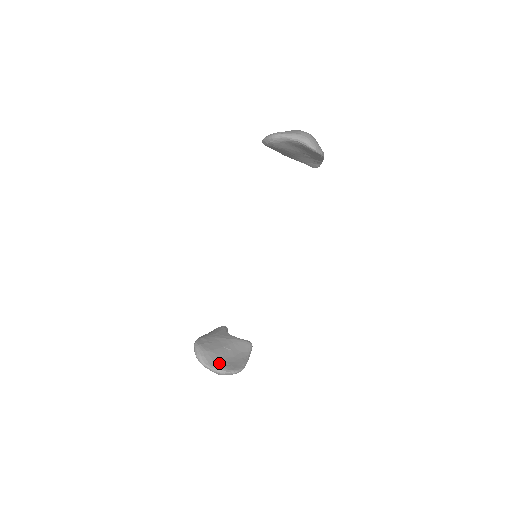
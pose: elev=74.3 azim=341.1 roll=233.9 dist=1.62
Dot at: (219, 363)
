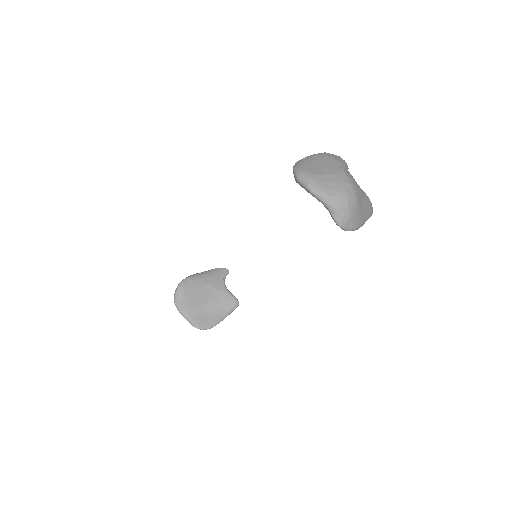
Dot at: (192, 312)
